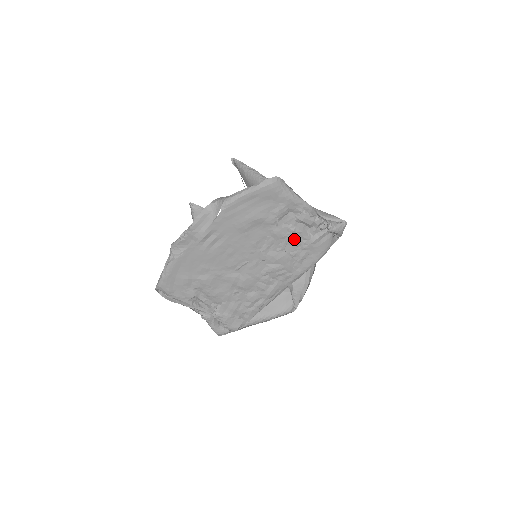
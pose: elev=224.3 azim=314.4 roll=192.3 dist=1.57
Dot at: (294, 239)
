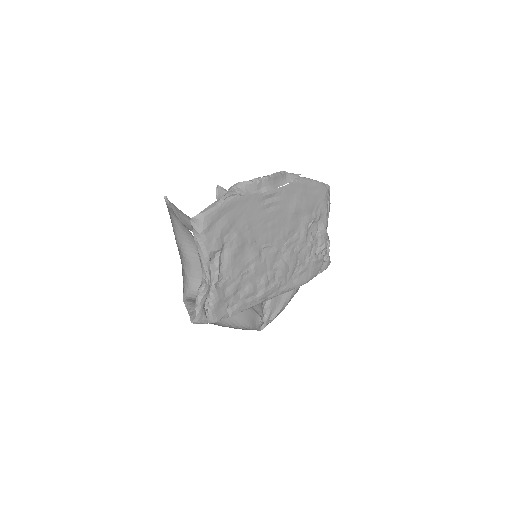
Dot at: (308, 248)
